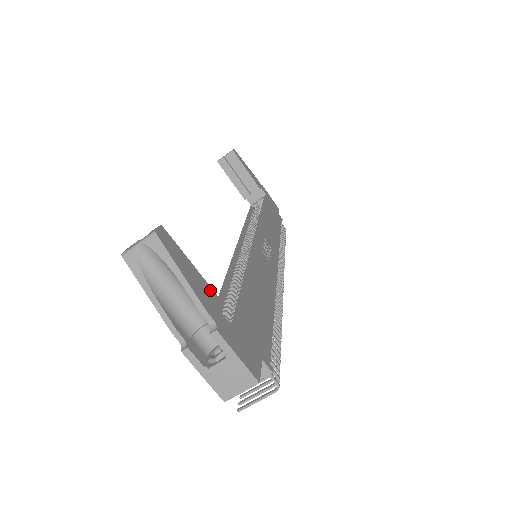
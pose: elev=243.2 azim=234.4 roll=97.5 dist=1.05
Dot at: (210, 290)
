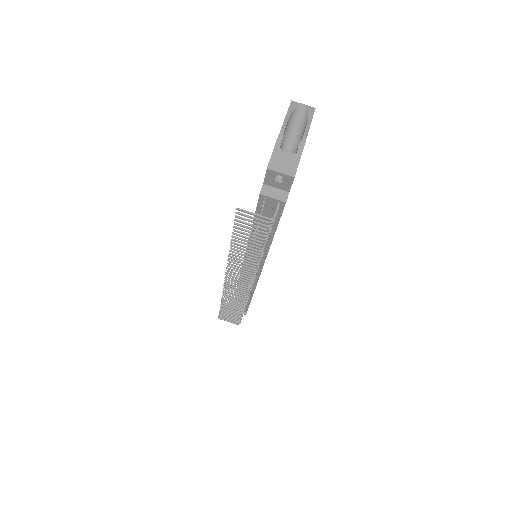
Dot at: occluded
